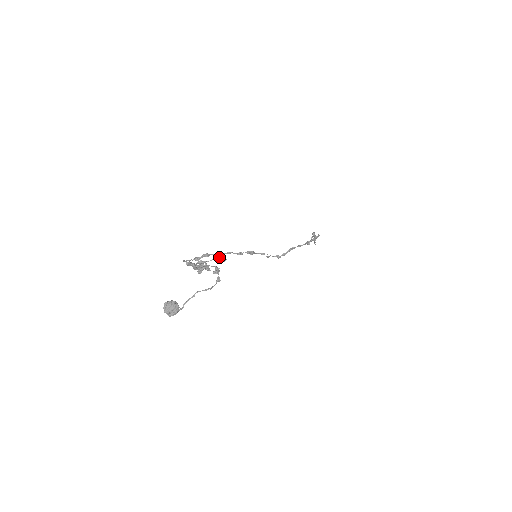
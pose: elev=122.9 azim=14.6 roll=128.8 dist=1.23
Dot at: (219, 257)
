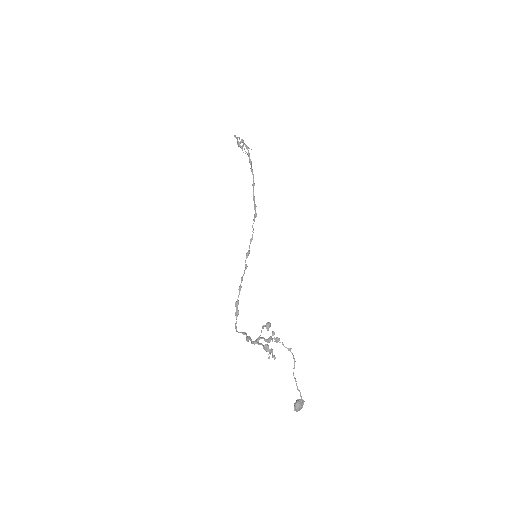
Dot at: (263, 326)
